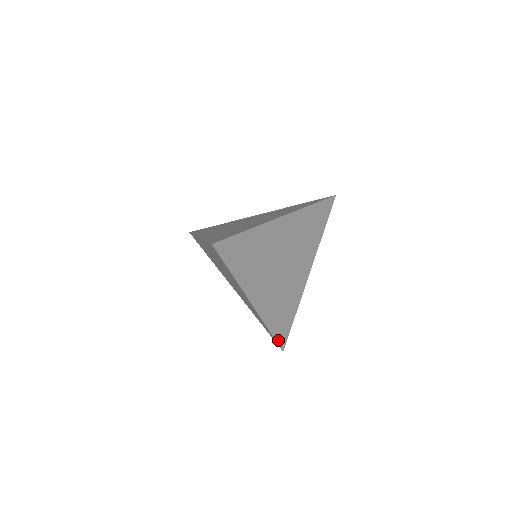
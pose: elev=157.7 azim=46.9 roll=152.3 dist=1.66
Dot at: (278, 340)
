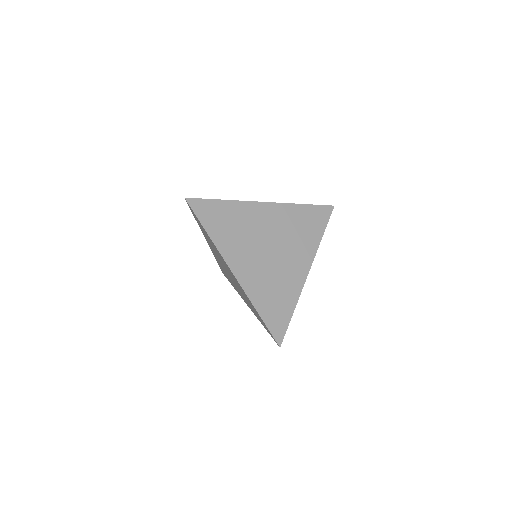
Dot at: (271, 329)
